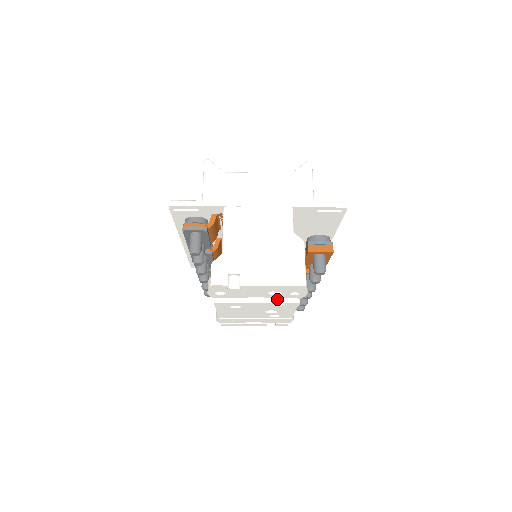
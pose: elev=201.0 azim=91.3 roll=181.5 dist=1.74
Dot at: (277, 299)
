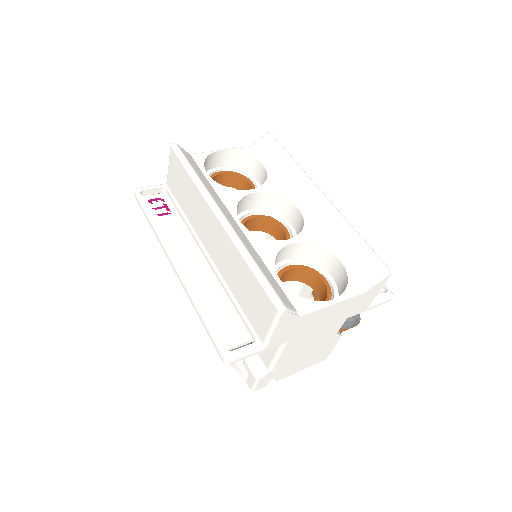
Dot at: occluded
